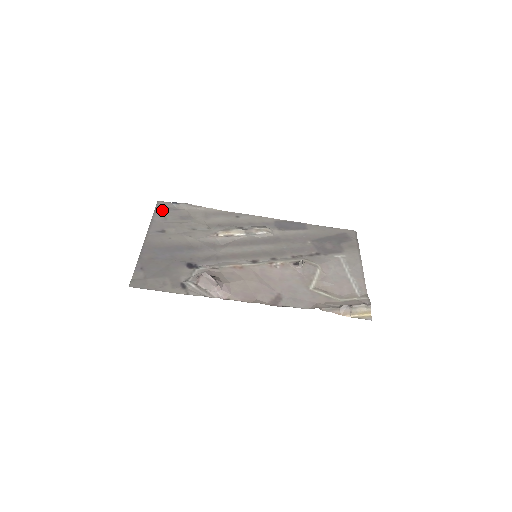
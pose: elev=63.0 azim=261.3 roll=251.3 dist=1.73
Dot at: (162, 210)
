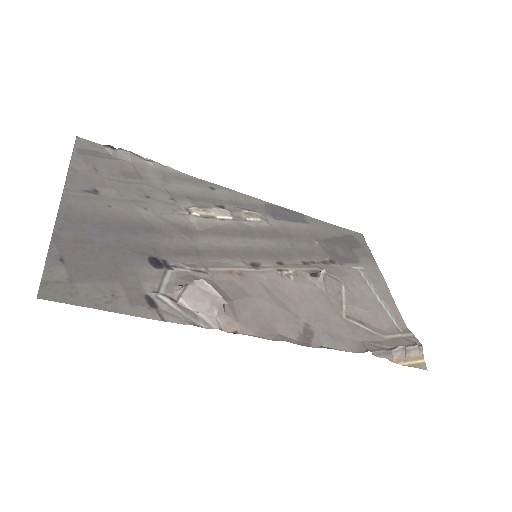
Dot at: (87, 154)
